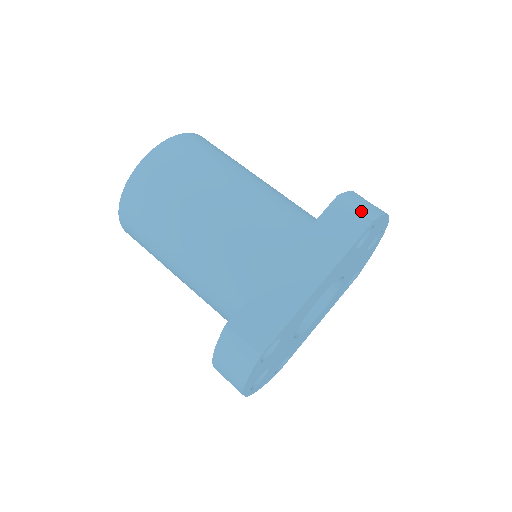
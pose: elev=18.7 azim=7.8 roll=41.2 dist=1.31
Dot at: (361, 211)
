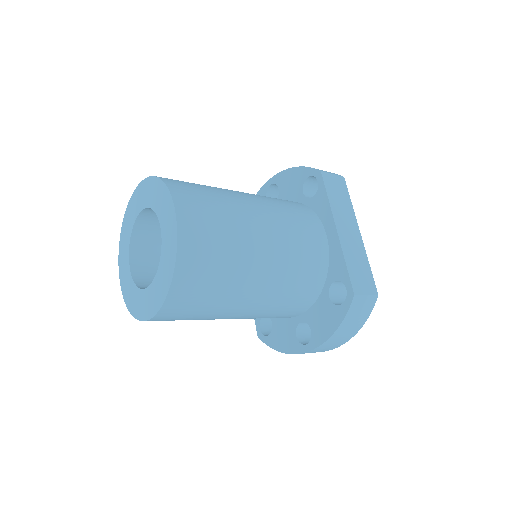
Dot at: (335, 174)
